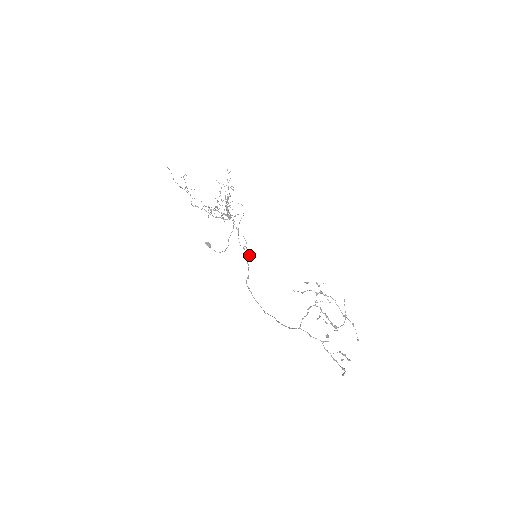
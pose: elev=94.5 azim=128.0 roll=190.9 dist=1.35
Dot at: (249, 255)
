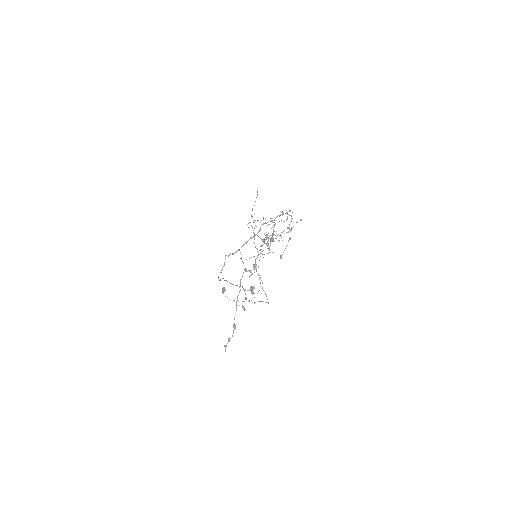
Dot at: occluded
